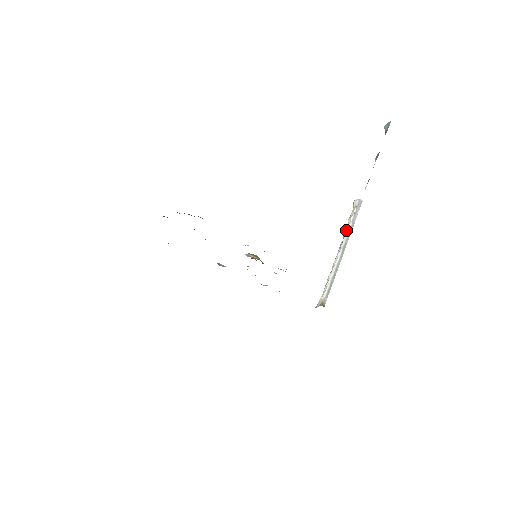
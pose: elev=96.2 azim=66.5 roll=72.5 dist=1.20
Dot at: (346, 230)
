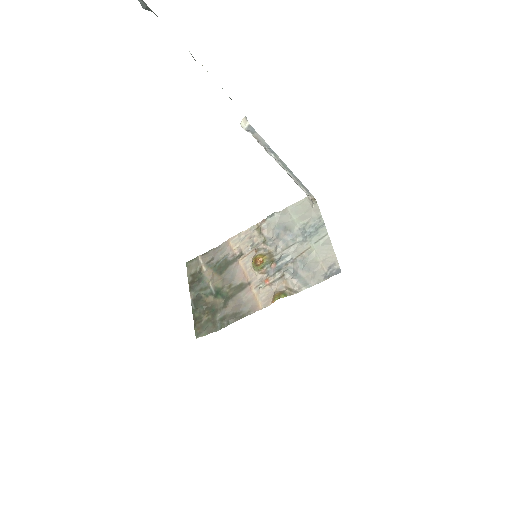
Dot at: occluded
